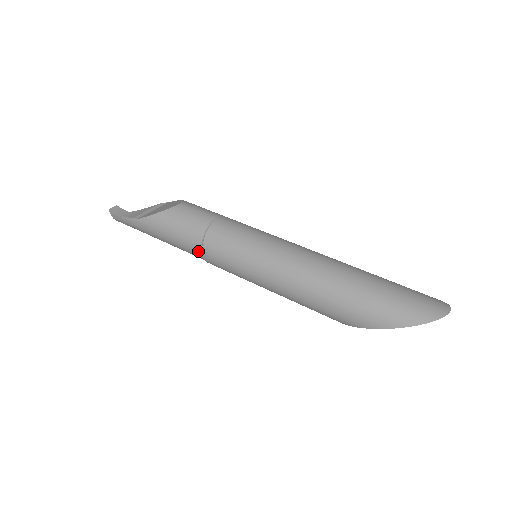
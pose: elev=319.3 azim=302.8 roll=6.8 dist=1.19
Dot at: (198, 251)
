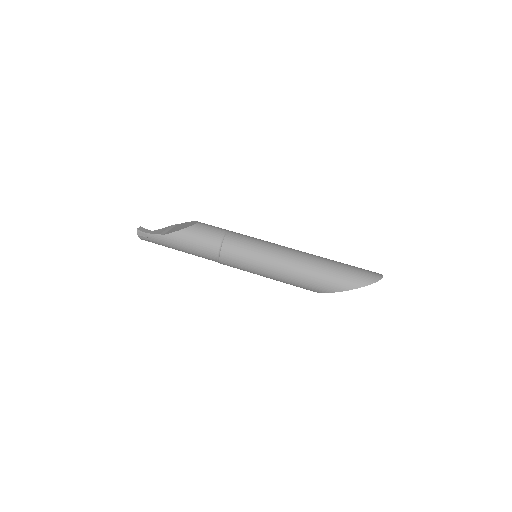
Dot at: (216, 254)
